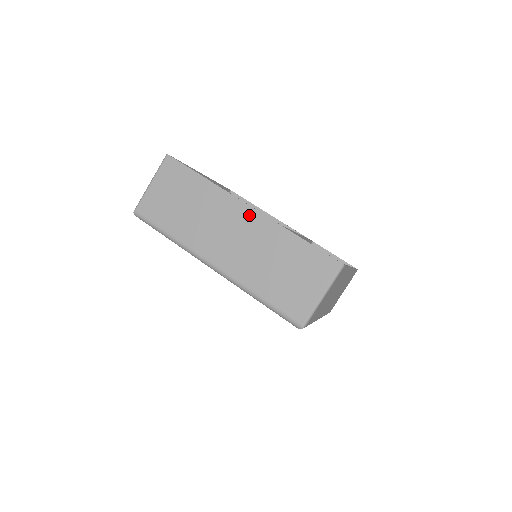
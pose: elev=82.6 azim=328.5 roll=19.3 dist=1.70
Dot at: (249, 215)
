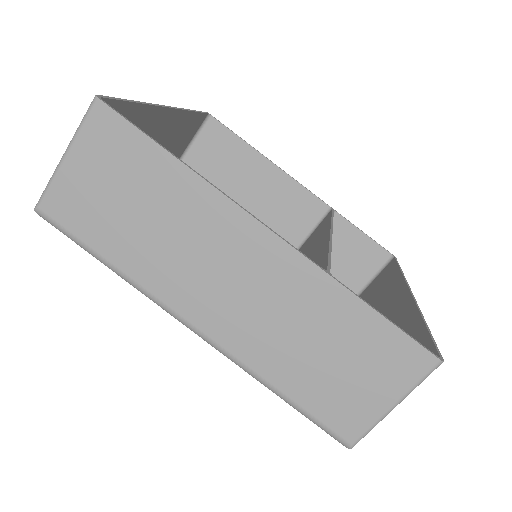
Dot at: (269, 249)
